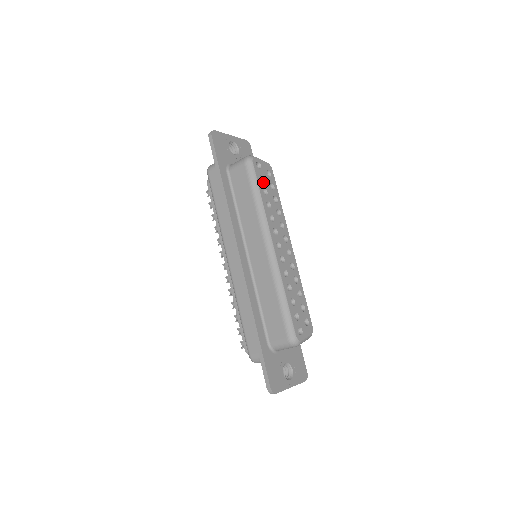
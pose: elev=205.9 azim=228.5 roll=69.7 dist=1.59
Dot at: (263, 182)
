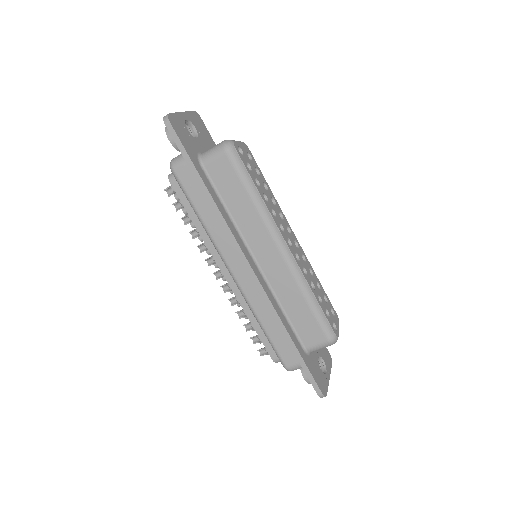
Dot at: (251, 171)
